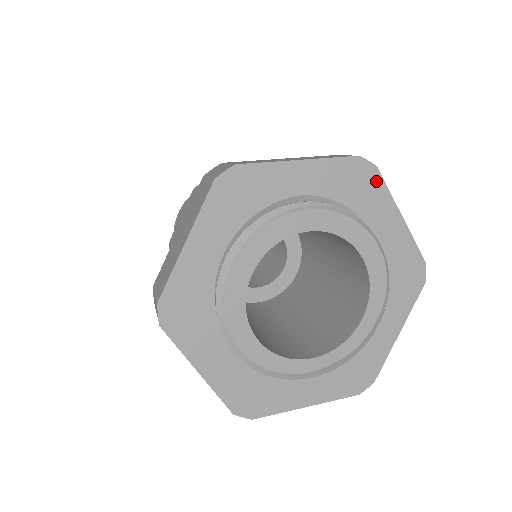
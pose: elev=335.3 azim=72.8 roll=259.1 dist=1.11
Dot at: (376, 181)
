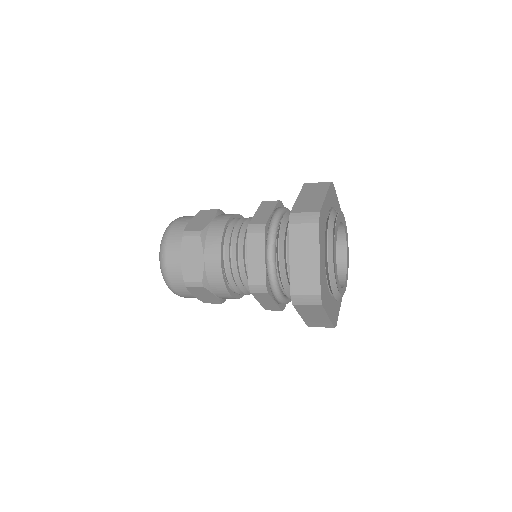
Dot at: occluded
